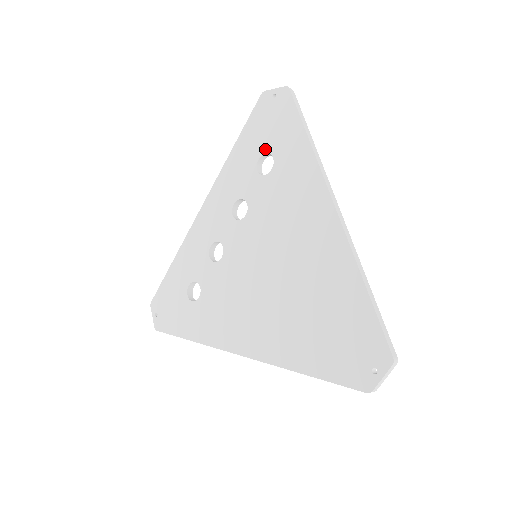
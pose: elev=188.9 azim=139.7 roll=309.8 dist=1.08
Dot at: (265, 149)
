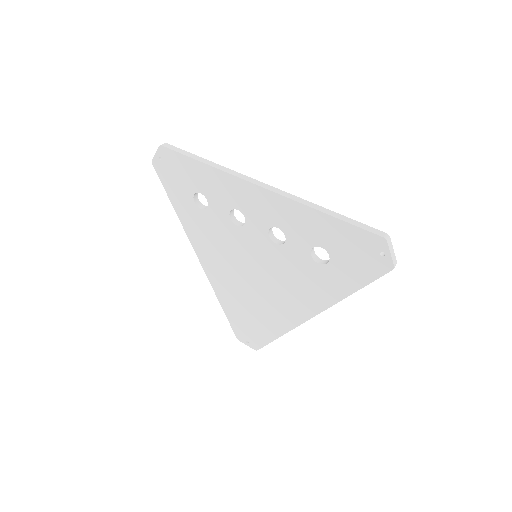
Dot at: (332, 254)
